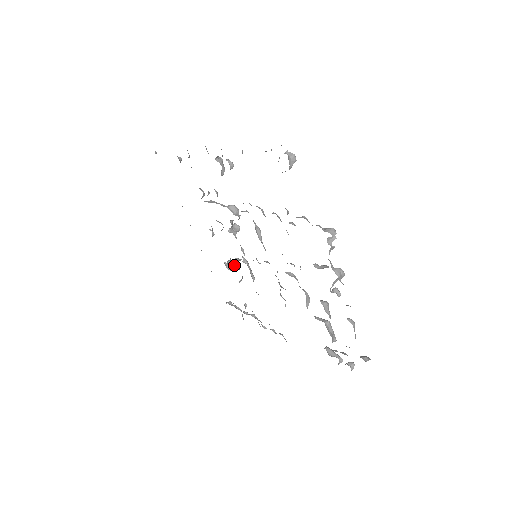
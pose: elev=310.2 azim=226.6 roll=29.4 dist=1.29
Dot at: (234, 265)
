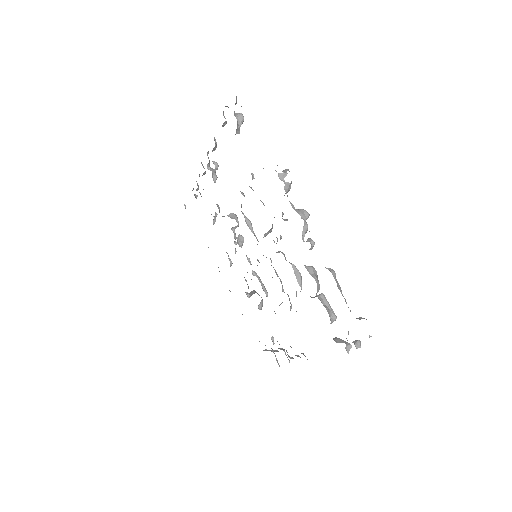
Dot at: (254, 292)
